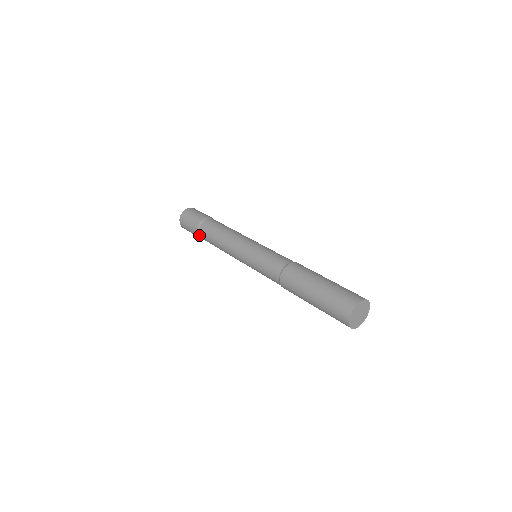
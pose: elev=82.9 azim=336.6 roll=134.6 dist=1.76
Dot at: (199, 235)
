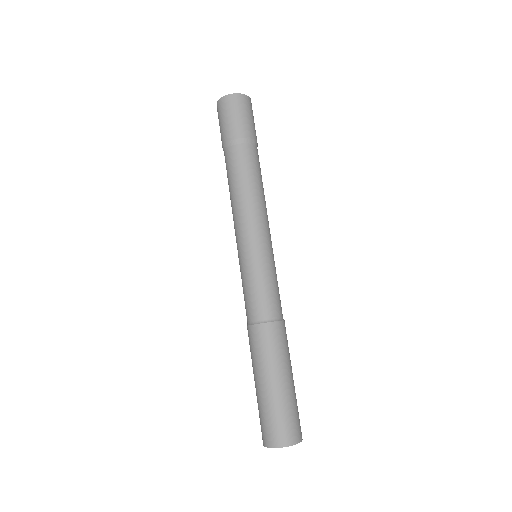
Dot at: (224, 149)
